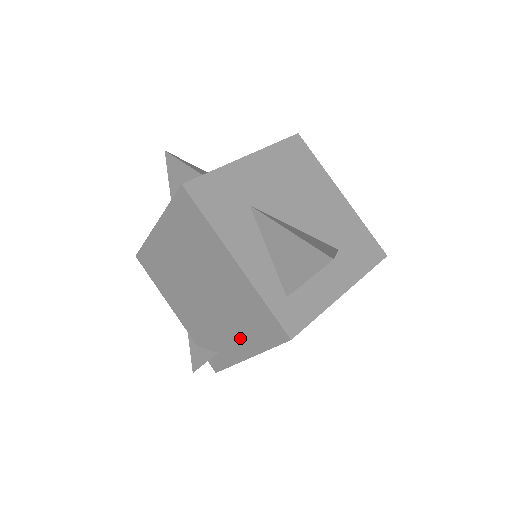
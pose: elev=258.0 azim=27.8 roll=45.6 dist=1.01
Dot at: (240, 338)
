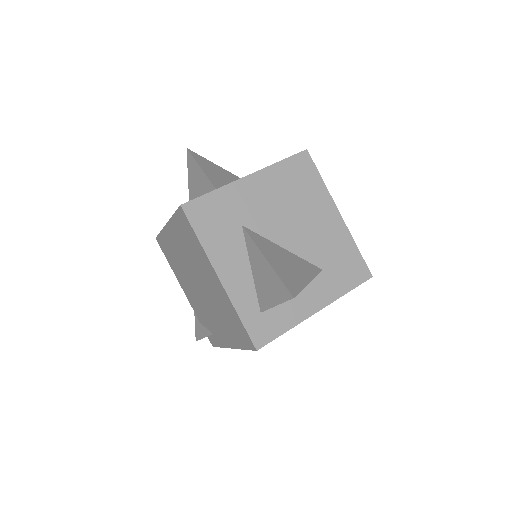
Dot at: (226, 332)
